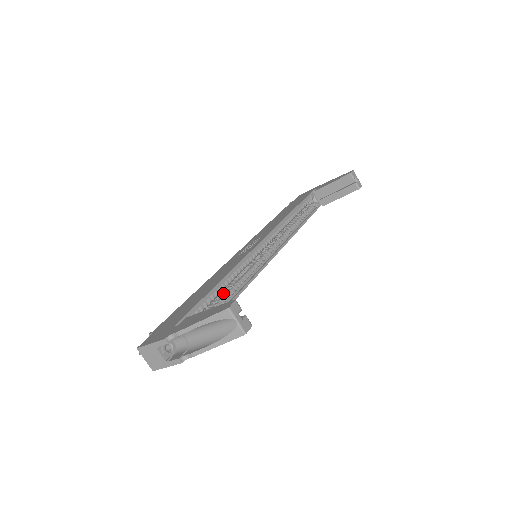
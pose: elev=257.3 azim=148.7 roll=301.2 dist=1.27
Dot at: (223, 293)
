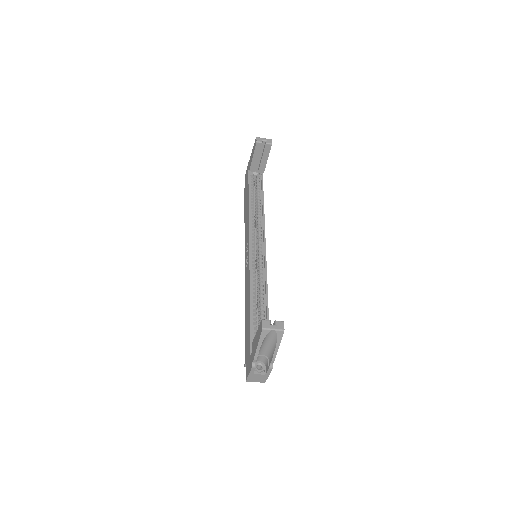
Dot at: (258, 304)
